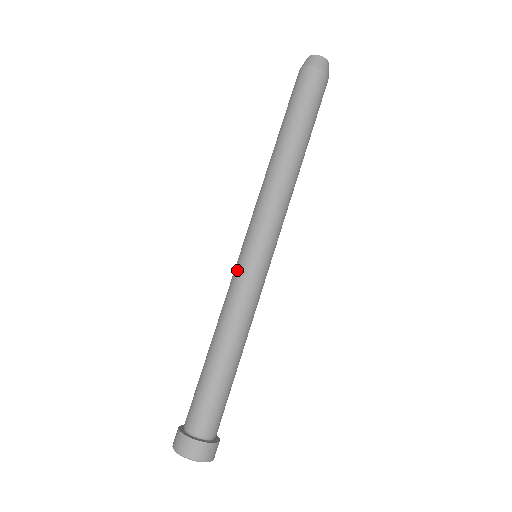
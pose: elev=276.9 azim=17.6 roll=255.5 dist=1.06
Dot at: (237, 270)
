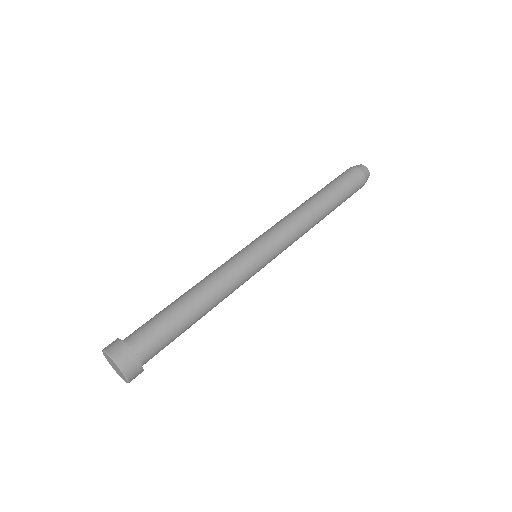
Dot at: (240, 254)
